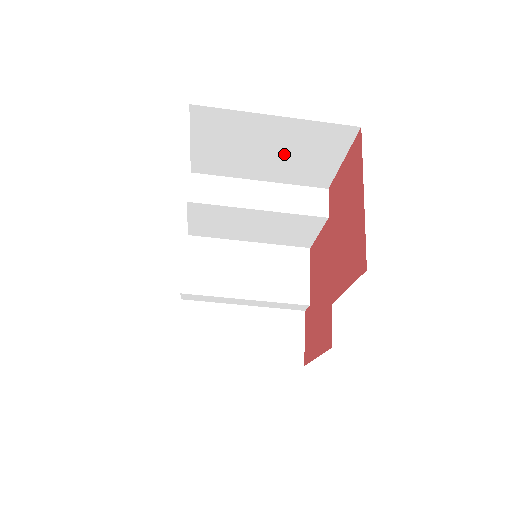
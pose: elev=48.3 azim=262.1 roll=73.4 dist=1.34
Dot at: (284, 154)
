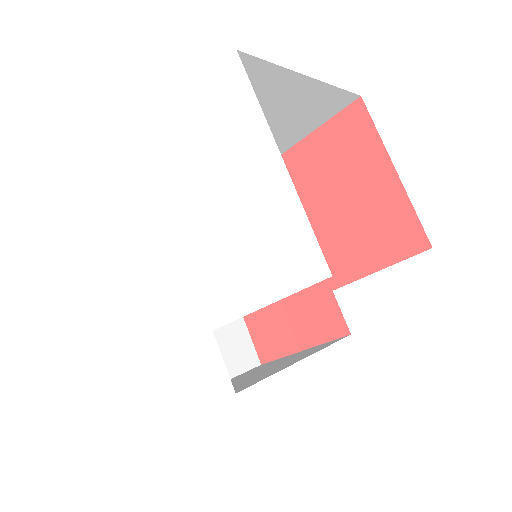
Dot at: (270, 124)
